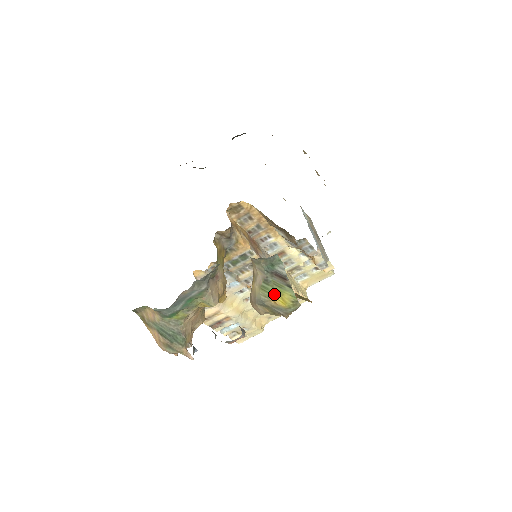
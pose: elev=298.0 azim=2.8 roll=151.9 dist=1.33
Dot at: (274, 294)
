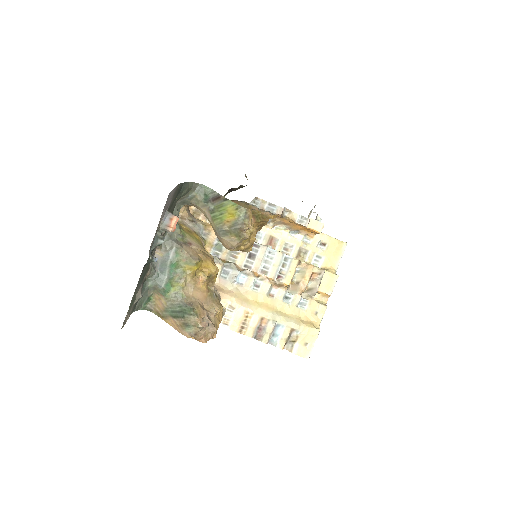
Dot at: (223, 216)
